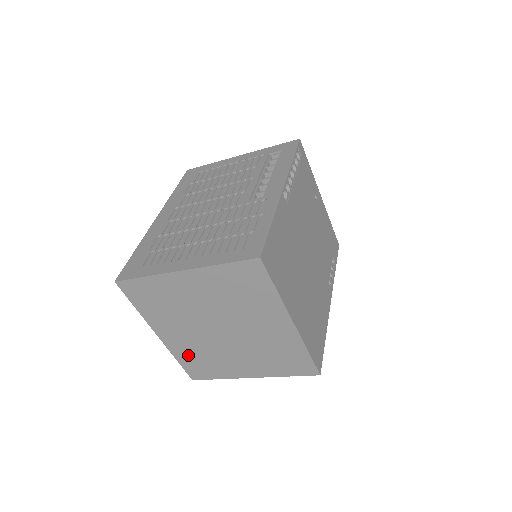
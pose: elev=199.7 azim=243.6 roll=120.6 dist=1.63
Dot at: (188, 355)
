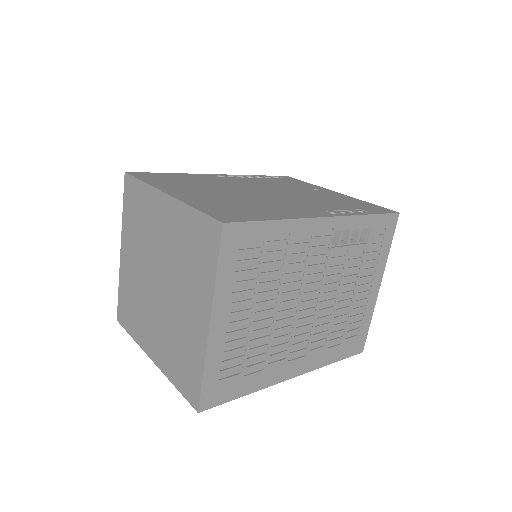
Dot at: (172, 362)
